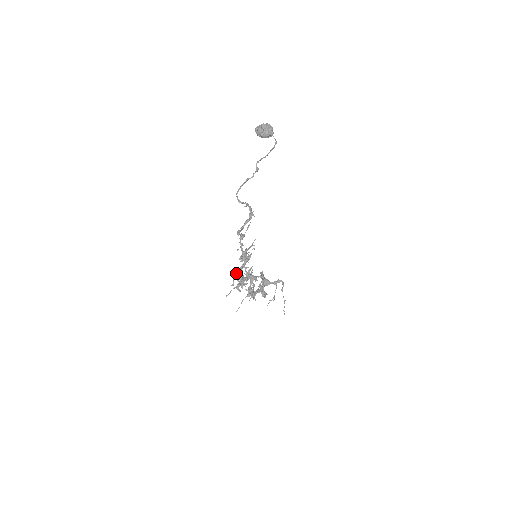
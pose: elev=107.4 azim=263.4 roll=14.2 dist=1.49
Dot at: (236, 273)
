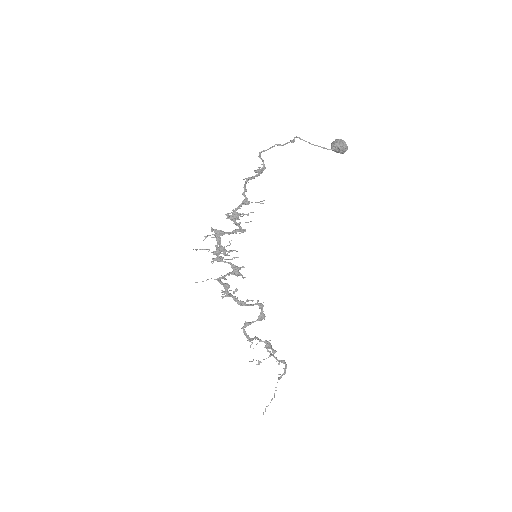
Dot at: occluded
